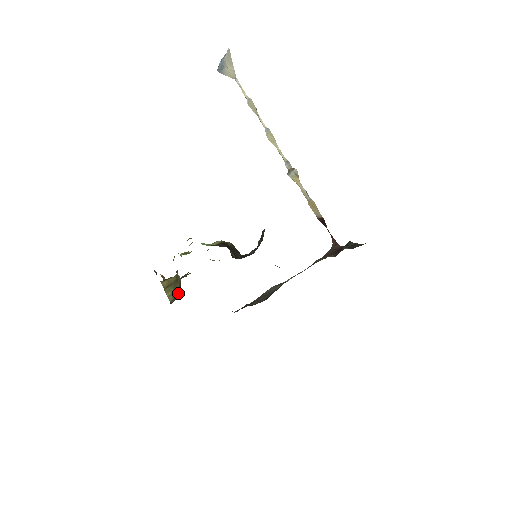
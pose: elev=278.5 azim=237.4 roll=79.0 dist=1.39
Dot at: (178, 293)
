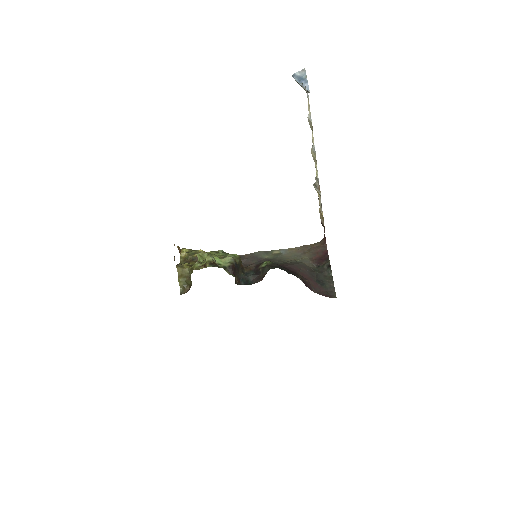
Dot at: (188, 287)
